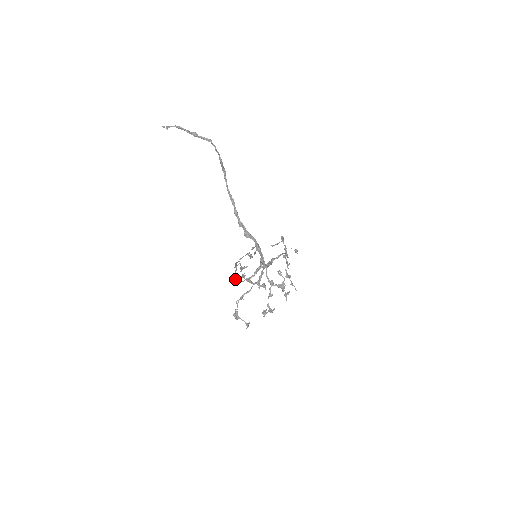
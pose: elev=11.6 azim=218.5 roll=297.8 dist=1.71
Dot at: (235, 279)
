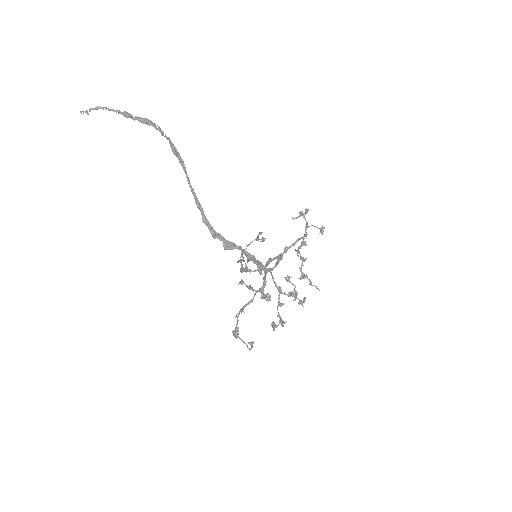
Dot at: occluded
